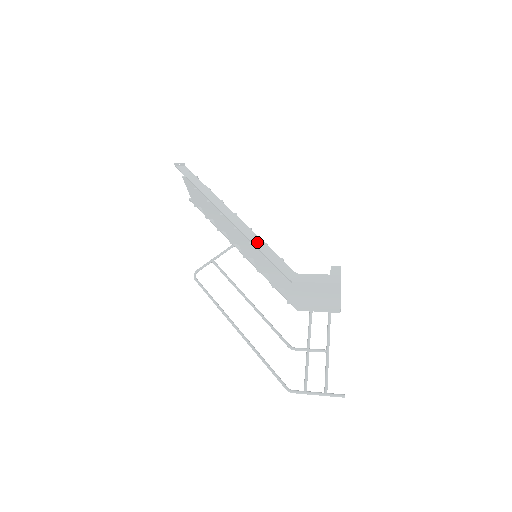
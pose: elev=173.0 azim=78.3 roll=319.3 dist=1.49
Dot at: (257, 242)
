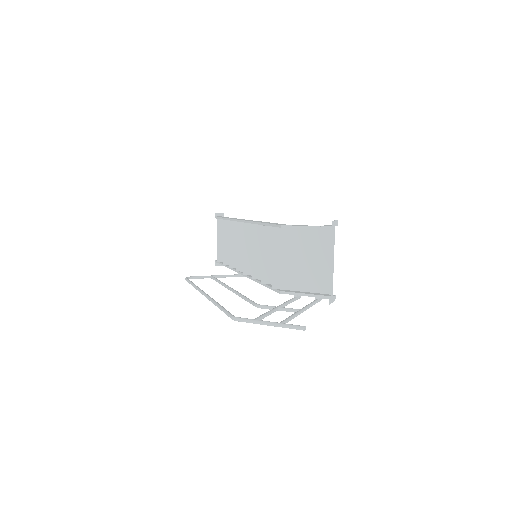
Dot at: occluded
